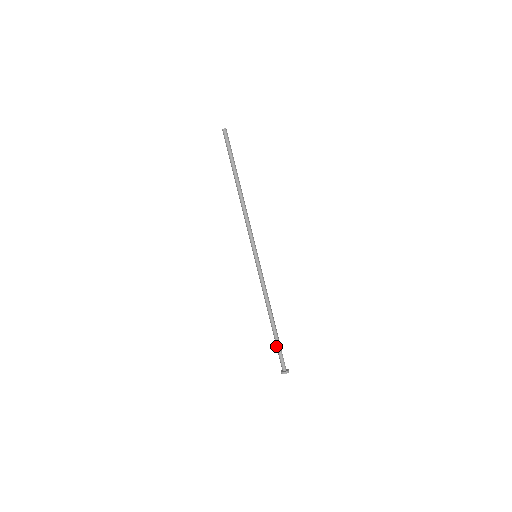
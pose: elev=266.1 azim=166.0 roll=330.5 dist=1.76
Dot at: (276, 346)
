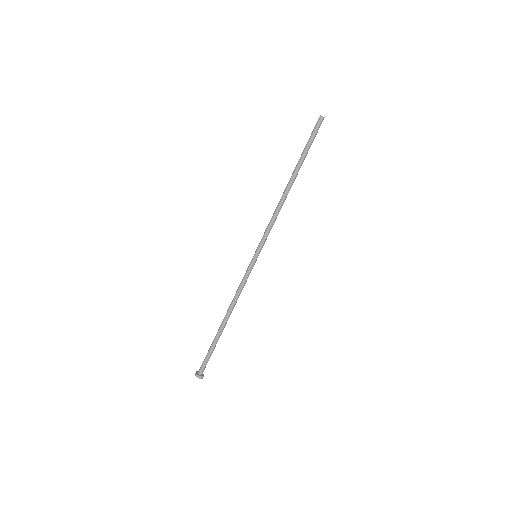
Dot at: (210, 349)
